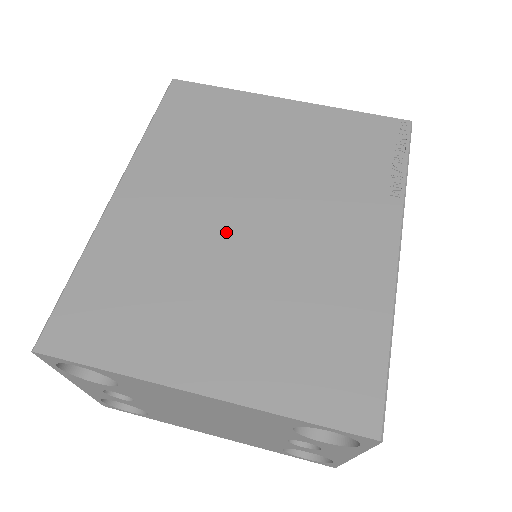
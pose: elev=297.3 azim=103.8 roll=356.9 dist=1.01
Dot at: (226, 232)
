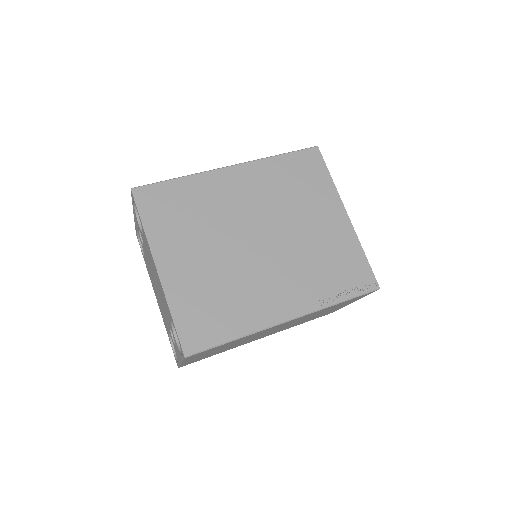
Dot at: (242, 232)
